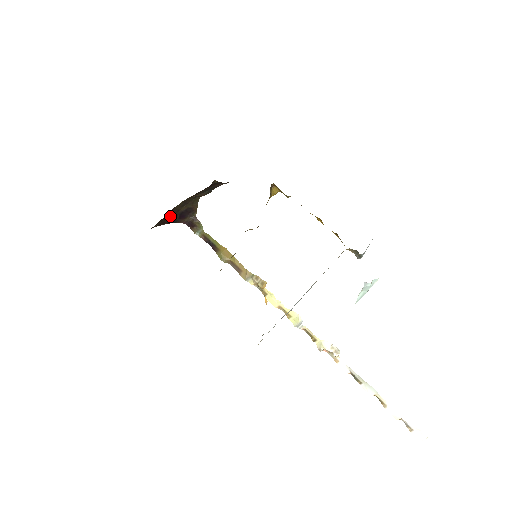
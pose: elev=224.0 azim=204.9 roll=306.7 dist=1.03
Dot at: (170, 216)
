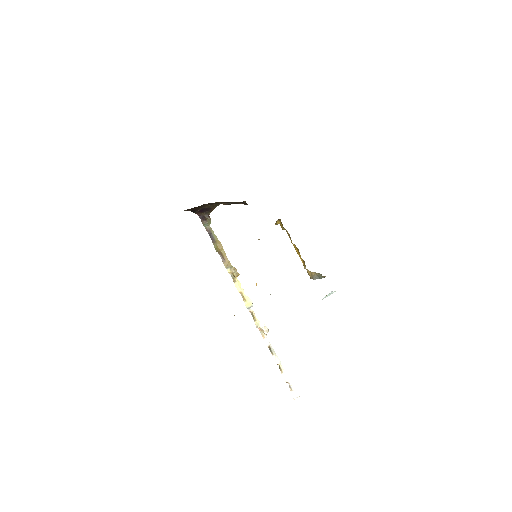
Dot at: (196, 208)
